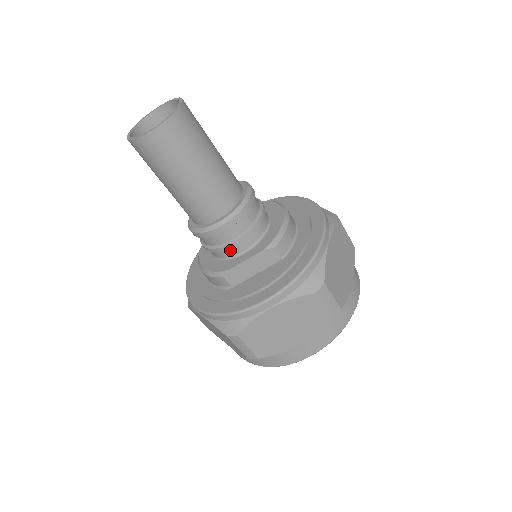
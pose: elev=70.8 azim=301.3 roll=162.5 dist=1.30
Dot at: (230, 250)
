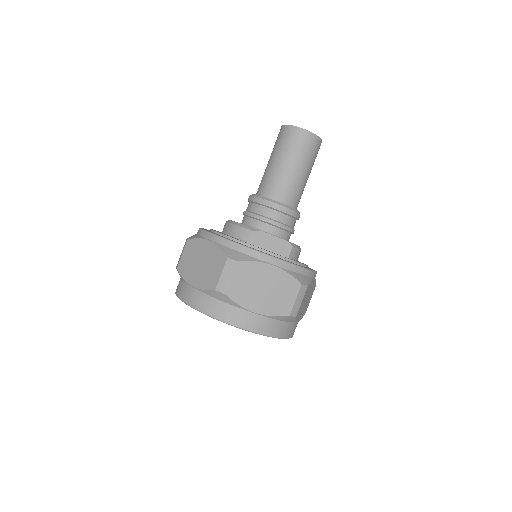
Dot at: (266, 225)
